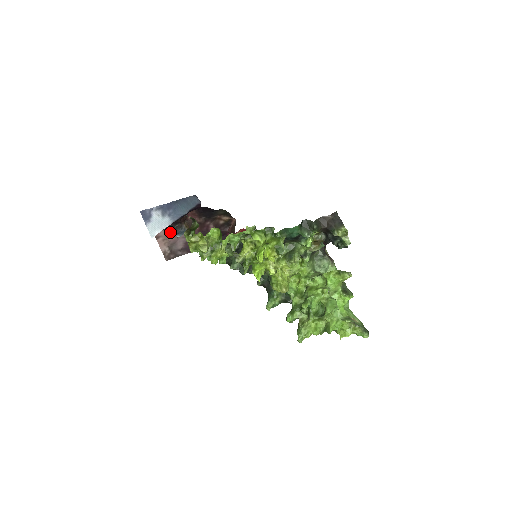
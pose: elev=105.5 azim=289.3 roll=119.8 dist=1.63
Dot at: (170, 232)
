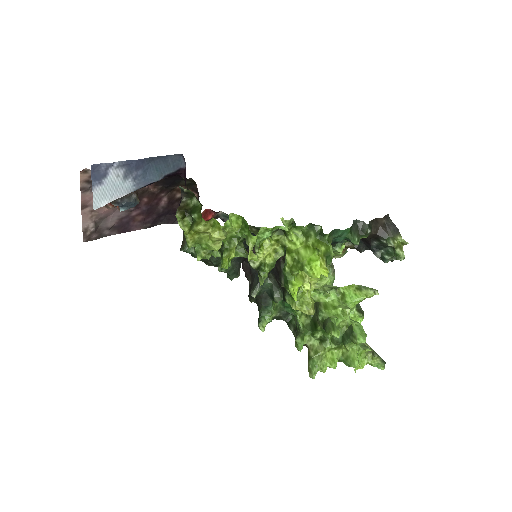
Dot at: (111, 202)
